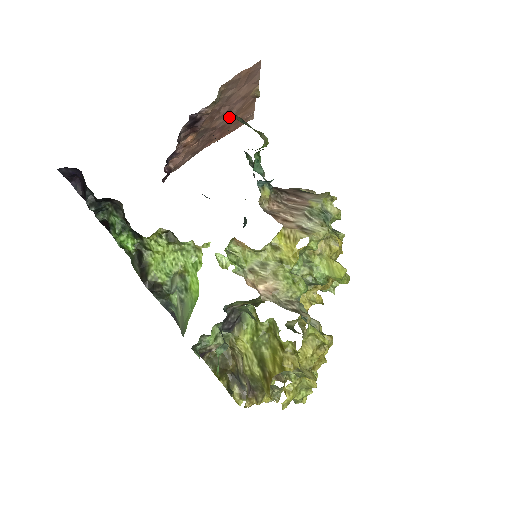
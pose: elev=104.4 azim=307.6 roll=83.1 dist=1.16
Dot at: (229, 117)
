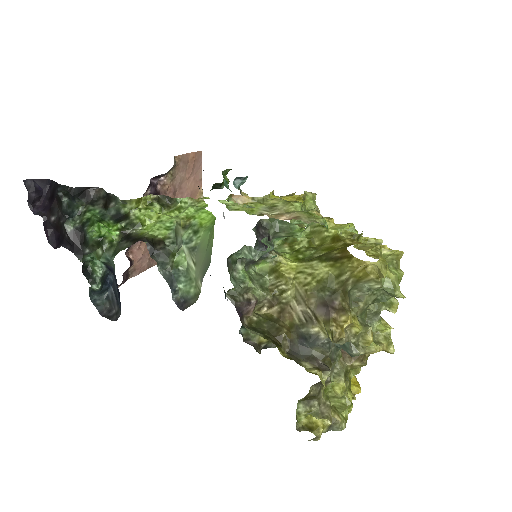
Dot at: occluded
